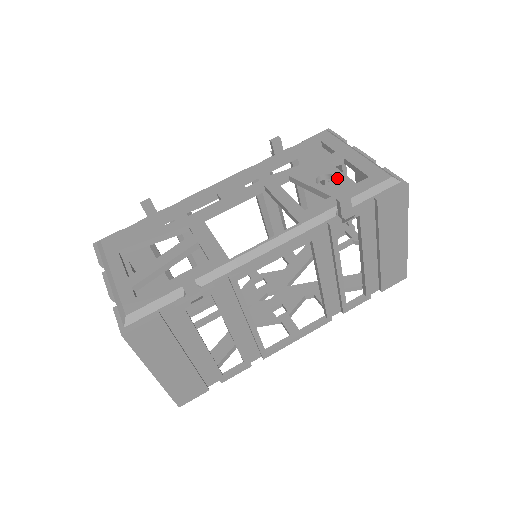
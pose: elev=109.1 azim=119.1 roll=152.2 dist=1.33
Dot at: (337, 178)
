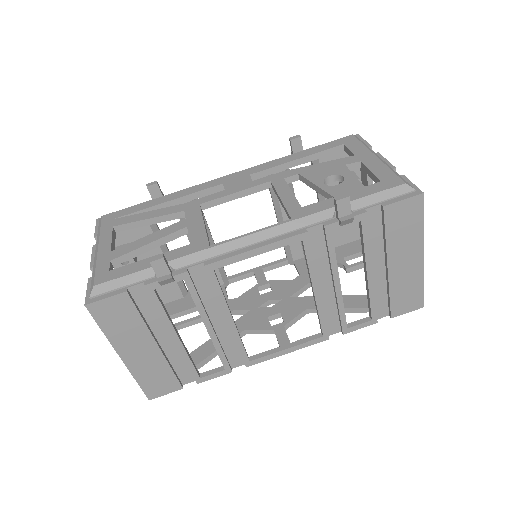
Dot at: (346, 180)
